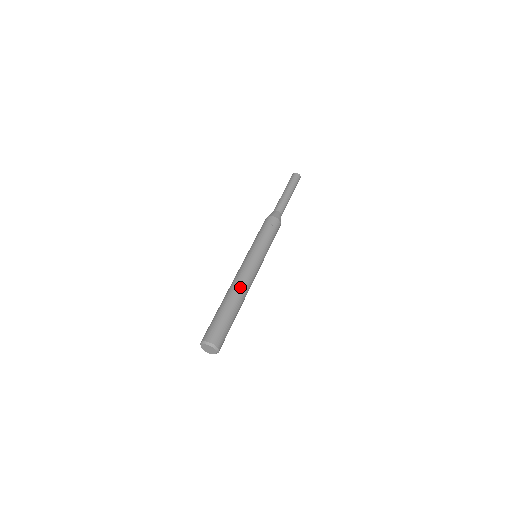
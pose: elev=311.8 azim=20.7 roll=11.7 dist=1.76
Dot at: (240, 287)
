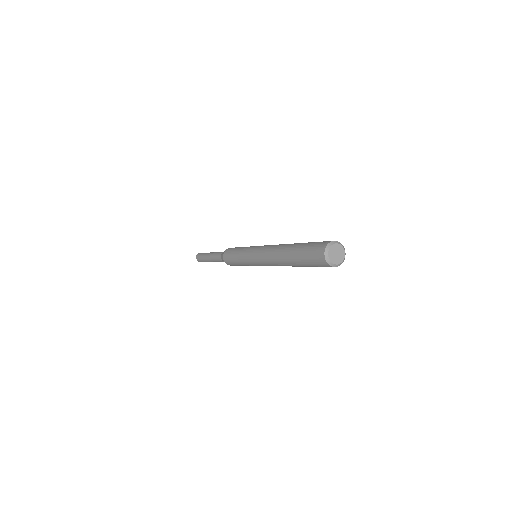
Dot at: occluded
